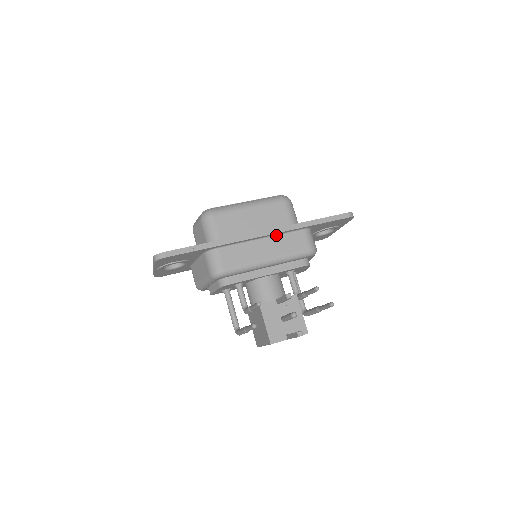
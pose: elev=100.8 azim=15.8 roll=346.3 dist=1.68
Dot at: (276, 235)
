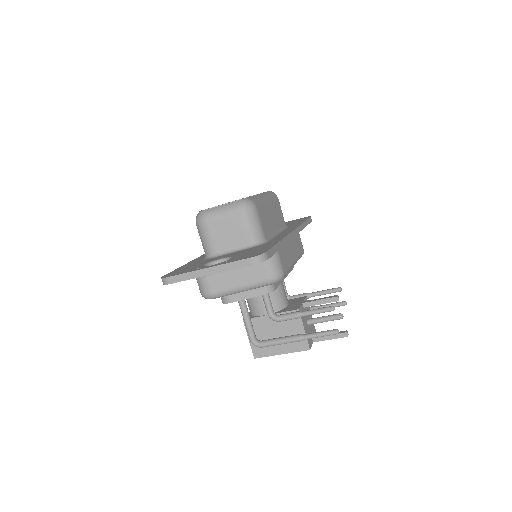
Dot at: occluded
